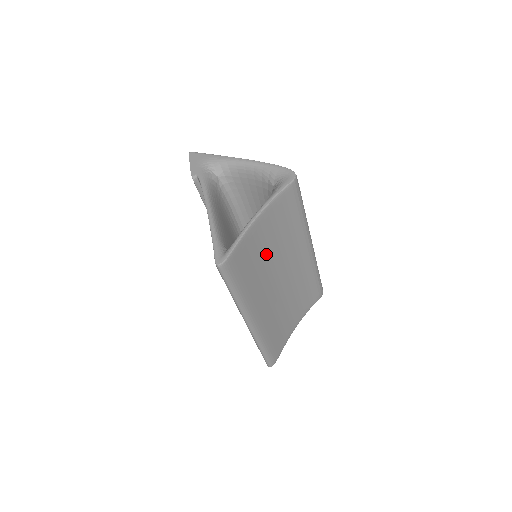
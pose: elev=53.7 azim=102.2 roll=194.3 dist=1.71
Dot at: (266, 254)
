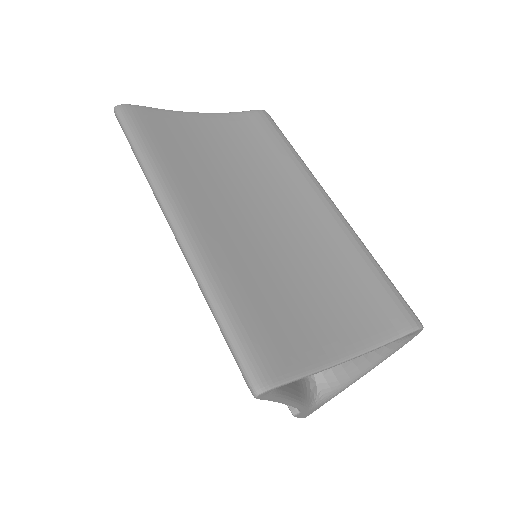
Dot at: (219, 158)
